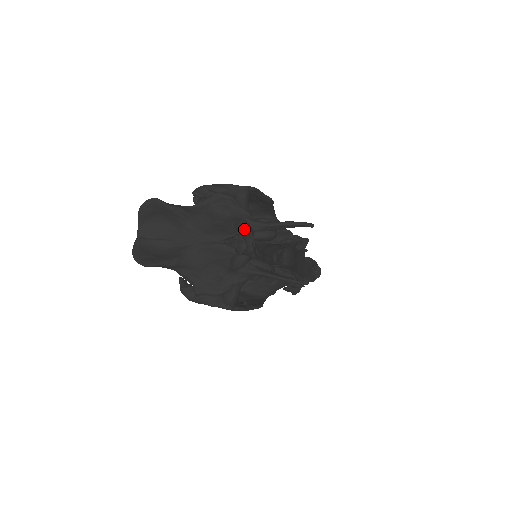
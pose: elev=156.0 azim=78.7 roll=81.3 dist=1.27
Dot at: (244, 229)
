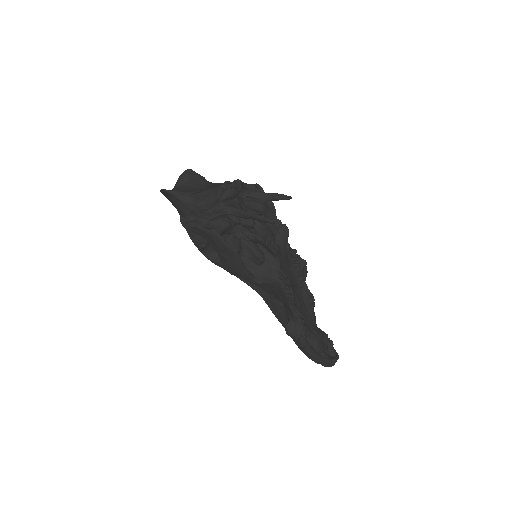
Dot at: (236, 180)
